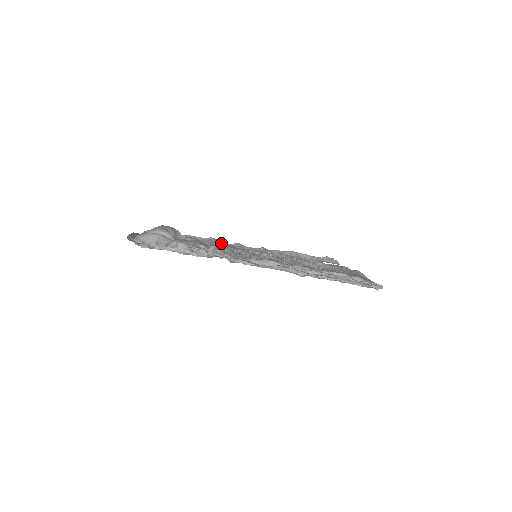
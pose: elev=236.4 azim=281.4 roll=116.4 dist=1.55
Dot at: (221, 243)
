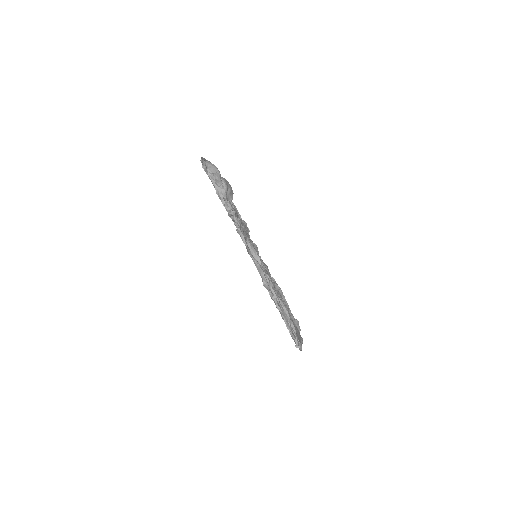
Dot at: (248, 232)
